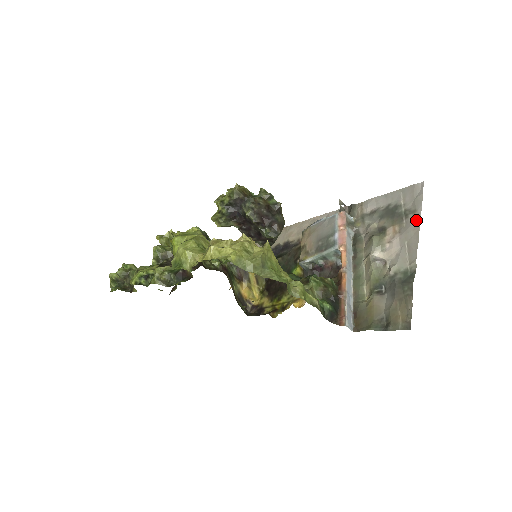
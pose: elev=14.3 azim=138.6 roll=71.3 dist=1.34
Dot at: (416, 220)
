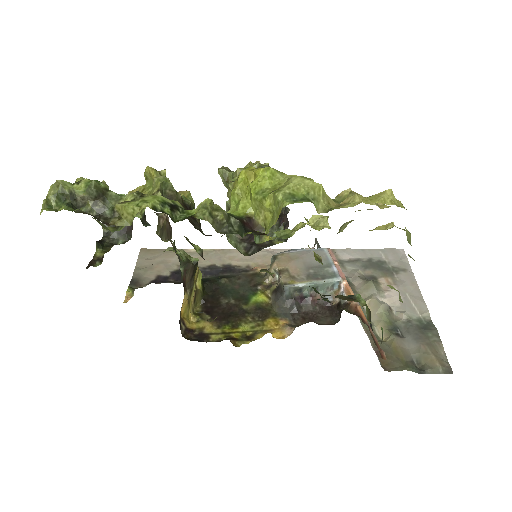
Dot at: (411, 277)
